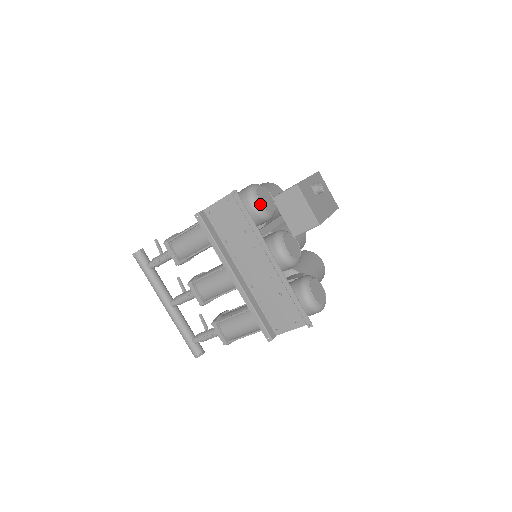
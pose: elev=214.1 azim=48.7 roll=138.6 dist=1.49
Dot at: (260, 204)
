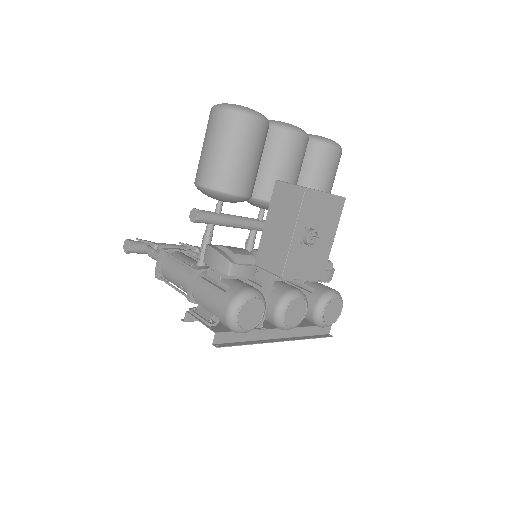
Dot at: (248, 330)
